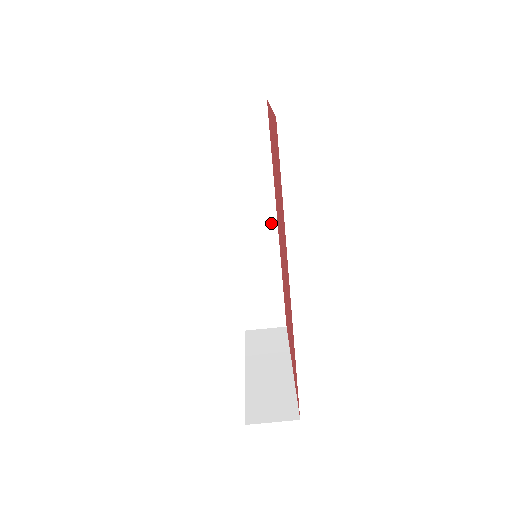
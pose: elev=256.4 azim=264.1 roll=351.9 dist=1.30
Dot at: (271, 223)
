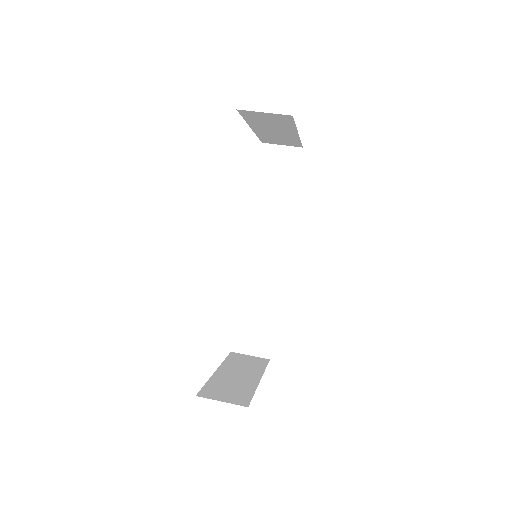
Dot at: (281, 252)
